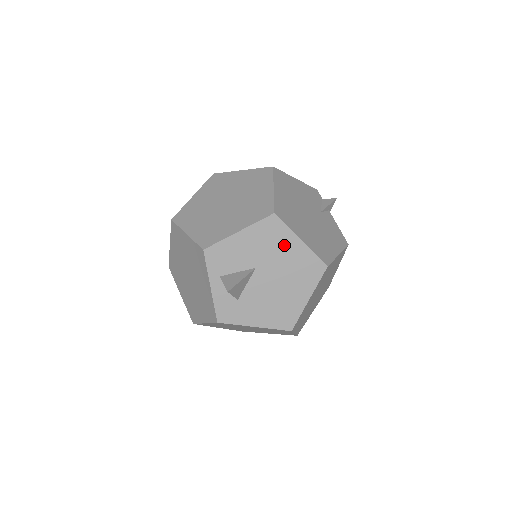
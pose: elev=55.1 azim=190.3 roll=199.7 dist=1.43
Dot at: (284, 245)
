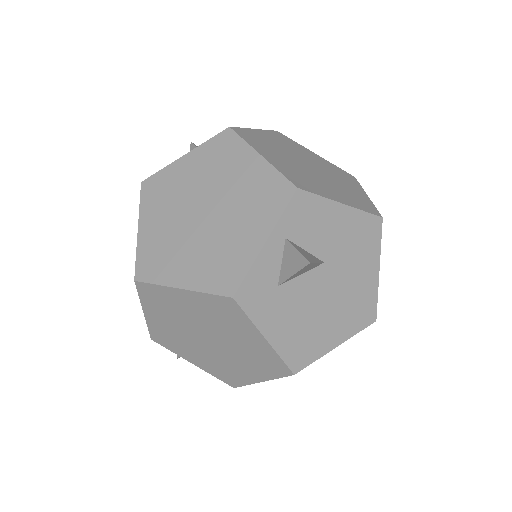
Dot at: (364, 261)
